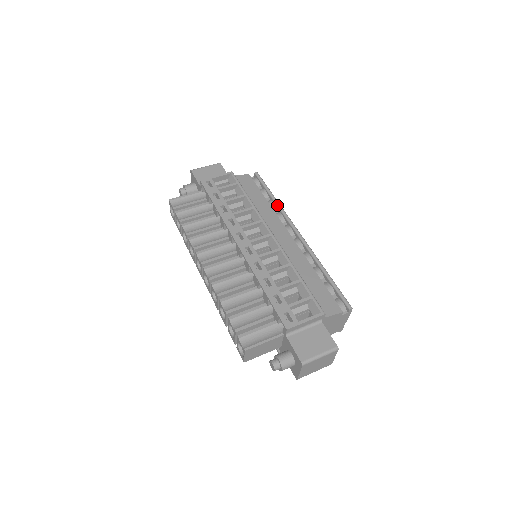
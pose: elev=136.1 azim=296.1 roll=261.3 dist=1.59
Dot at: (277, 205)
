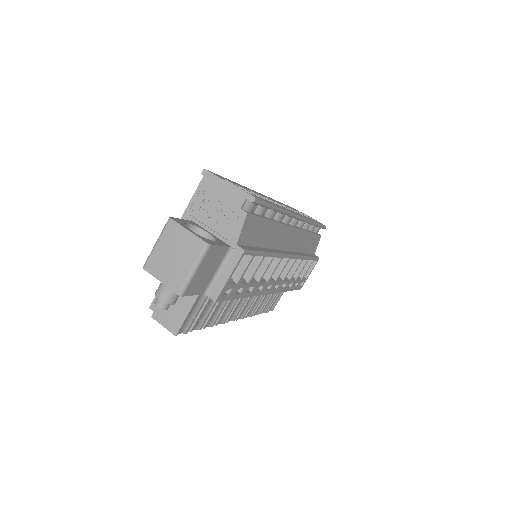
Dot at: occluded
